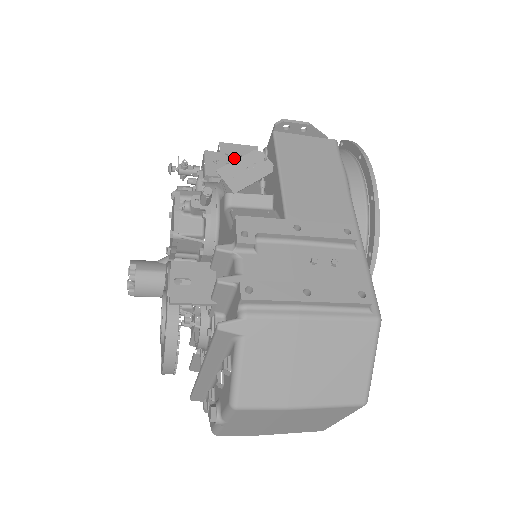
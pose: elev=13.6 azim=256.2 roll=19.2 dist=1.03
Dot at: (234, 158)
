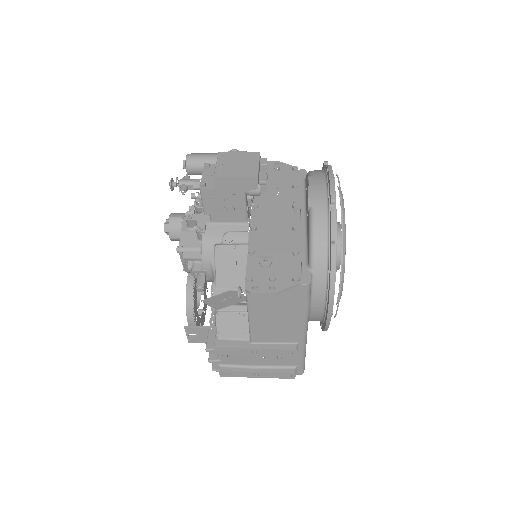
Dot at: (231, 193)
